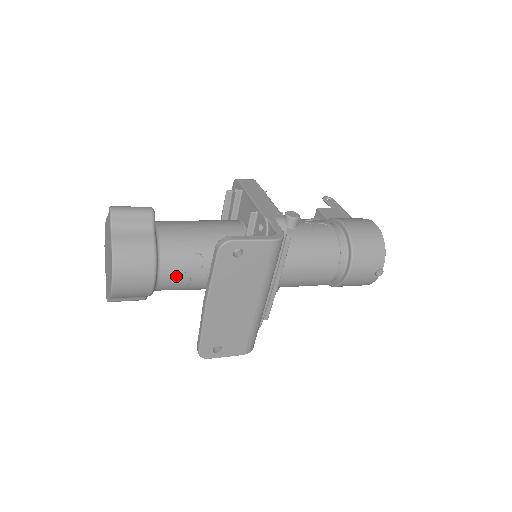
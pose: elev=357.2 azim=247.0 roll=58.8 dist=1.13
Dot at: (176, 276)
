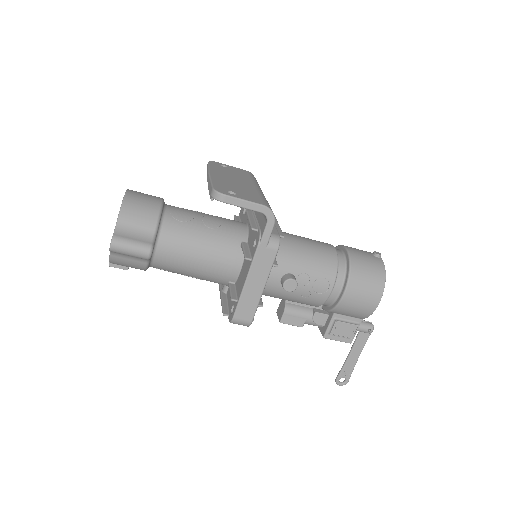
Dot at: (181, 210)
